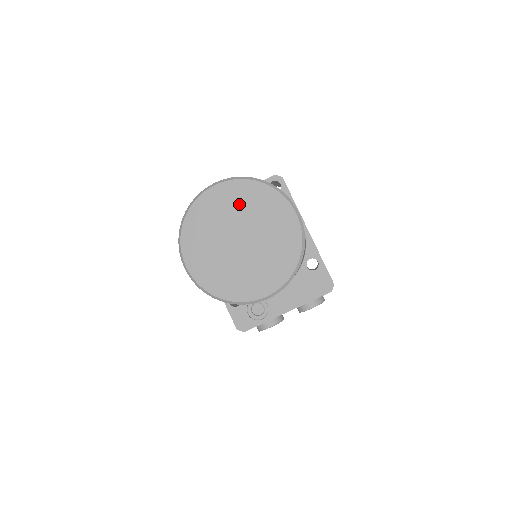
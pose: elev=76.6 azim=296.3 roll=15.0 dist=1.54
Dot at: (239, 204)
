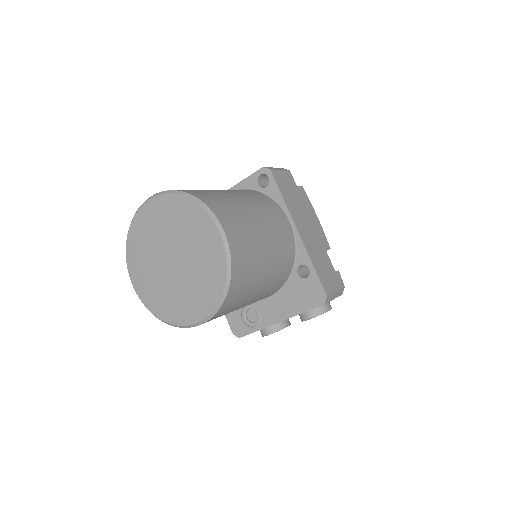
Dot at: (169, 221)
